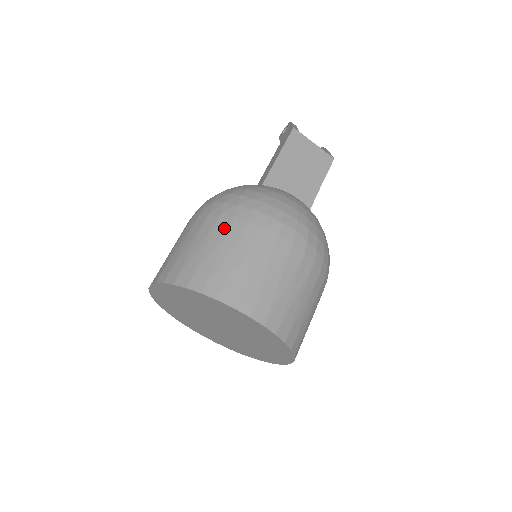
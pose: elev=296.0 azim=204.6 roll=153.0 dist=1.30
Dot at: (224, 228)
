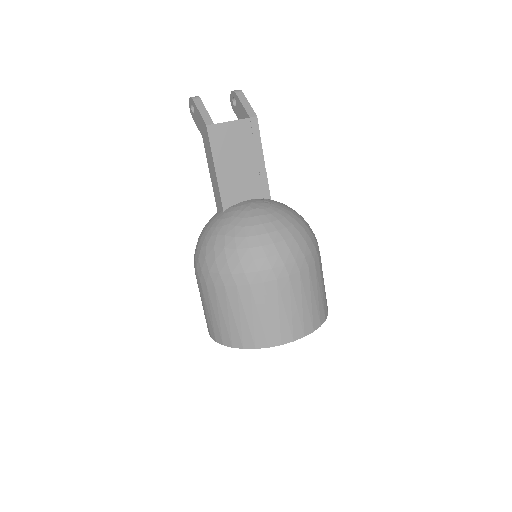
Dot at: (236, 298)
